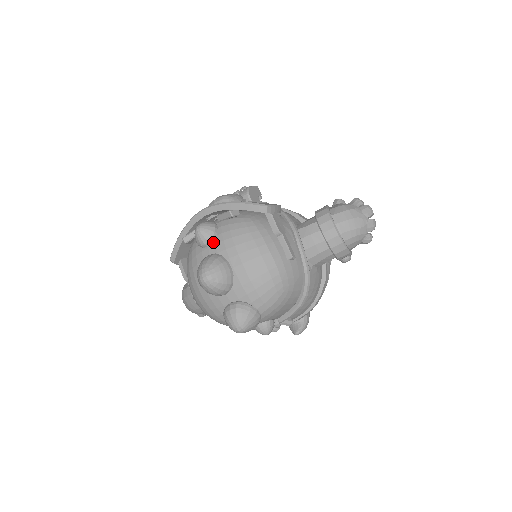
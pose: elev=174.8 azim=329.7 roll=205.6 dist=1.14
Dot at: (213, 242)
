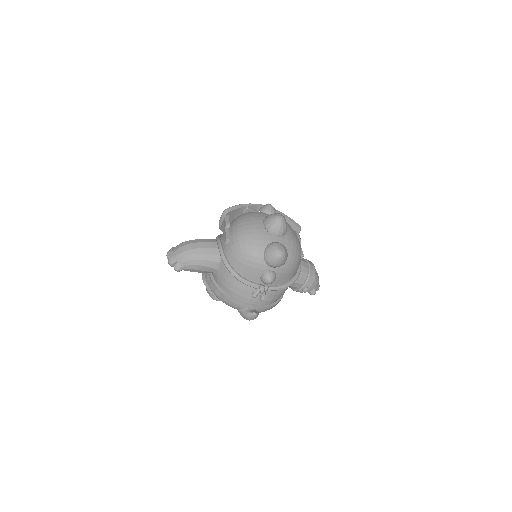
Dot at: occluded
